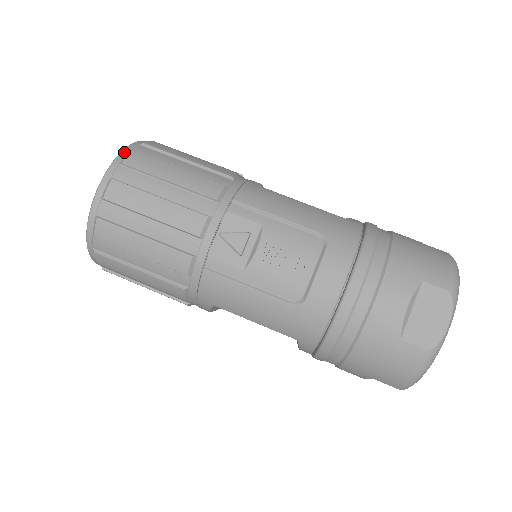
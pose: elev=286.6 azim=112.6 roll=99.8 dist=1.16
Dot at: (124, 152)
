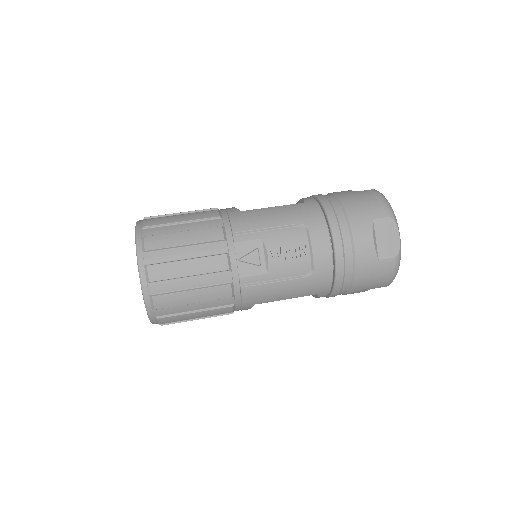
Dot at: (138, 242)
